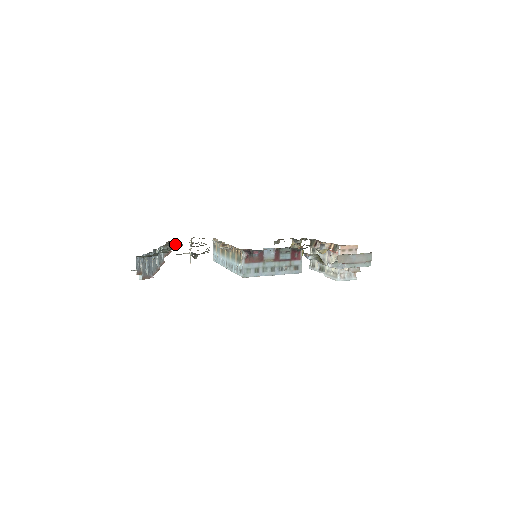
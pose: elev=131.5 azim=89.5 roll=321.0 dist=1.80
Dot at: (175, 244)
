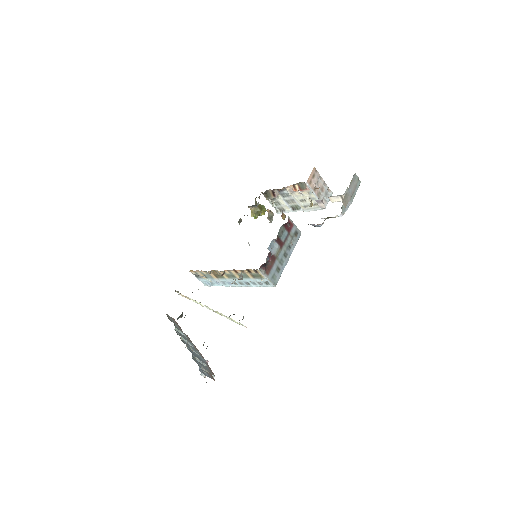
Dot at: (185, 315)
